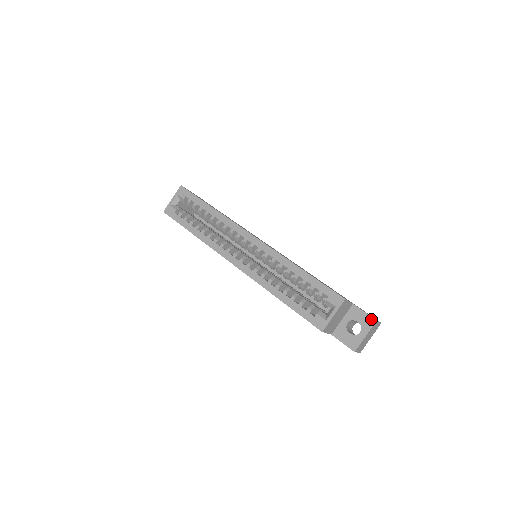
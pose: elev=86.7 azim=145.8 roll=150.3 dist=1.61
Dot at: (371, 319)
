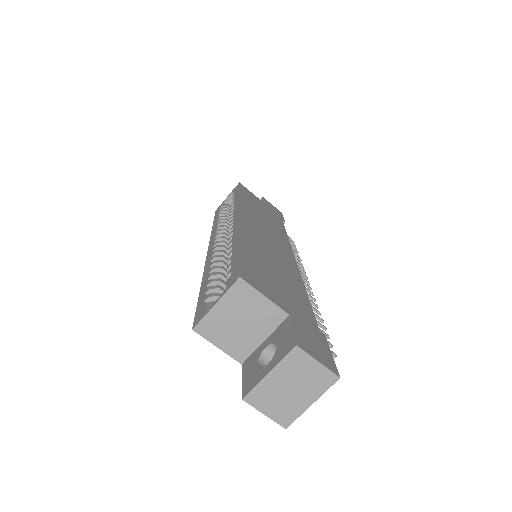
Dot at: (291, 342)
